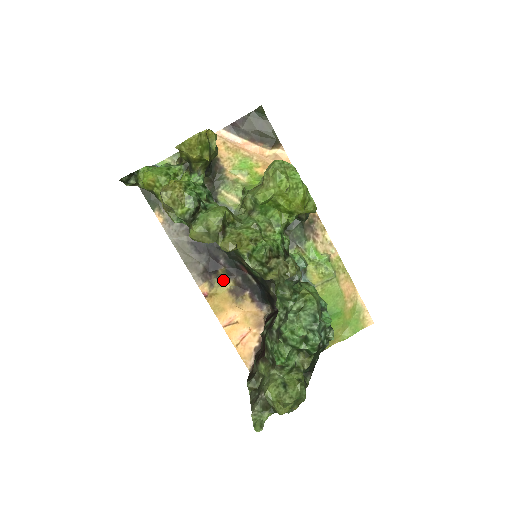
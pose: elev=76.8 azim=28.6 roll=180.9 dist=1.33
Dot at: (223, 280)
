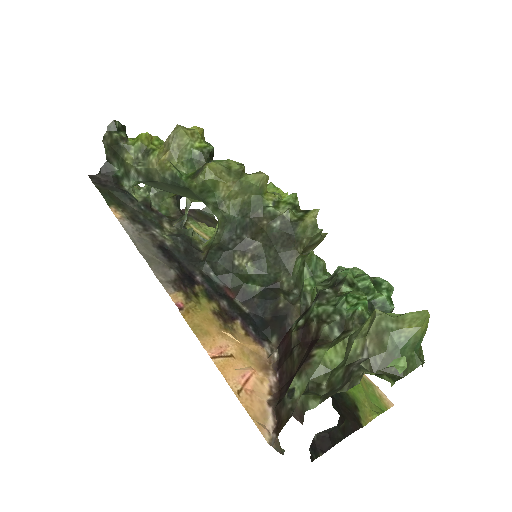
Dot at: (202, 299)
